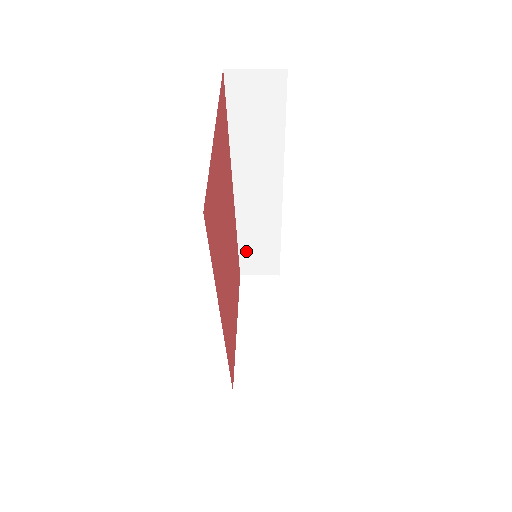
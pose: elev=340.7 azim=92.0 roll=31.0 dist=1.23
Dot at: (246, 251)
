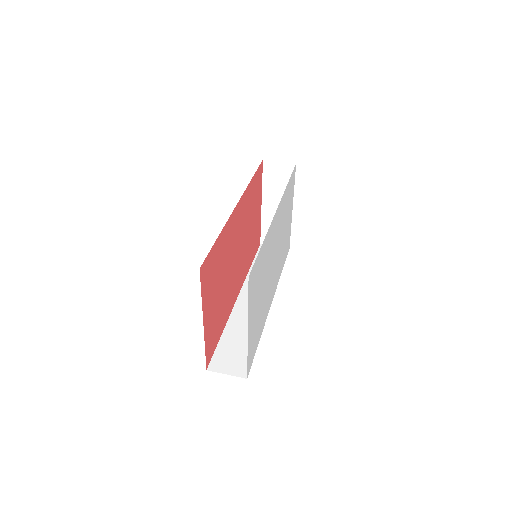
Dot at: occluded
